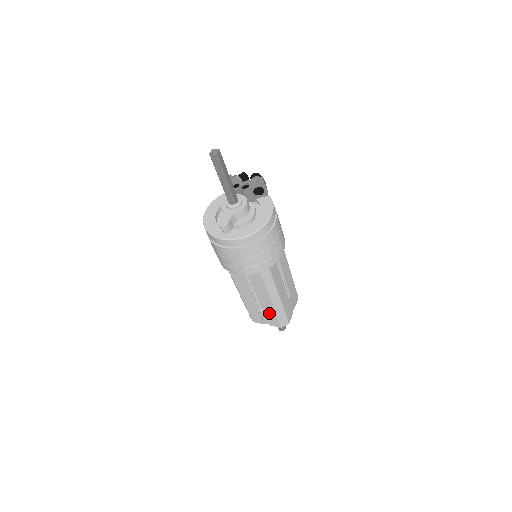
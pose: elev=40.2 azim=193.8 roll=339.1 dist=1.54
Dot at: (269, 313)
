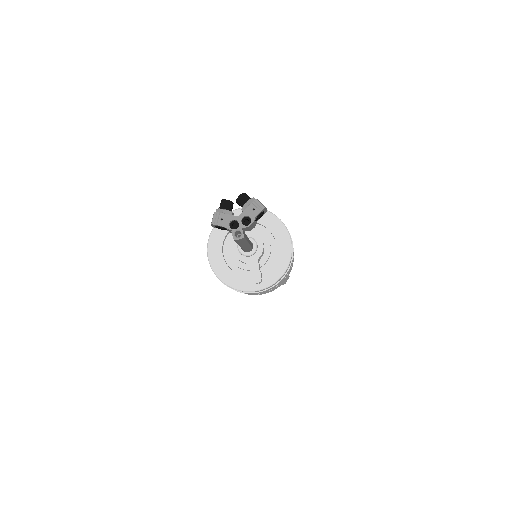
Dot at: occluded
